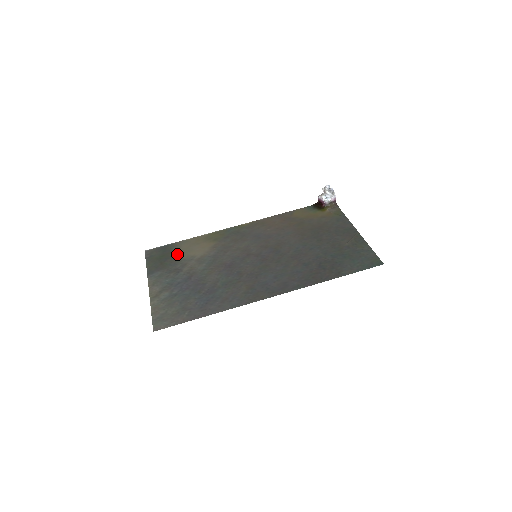
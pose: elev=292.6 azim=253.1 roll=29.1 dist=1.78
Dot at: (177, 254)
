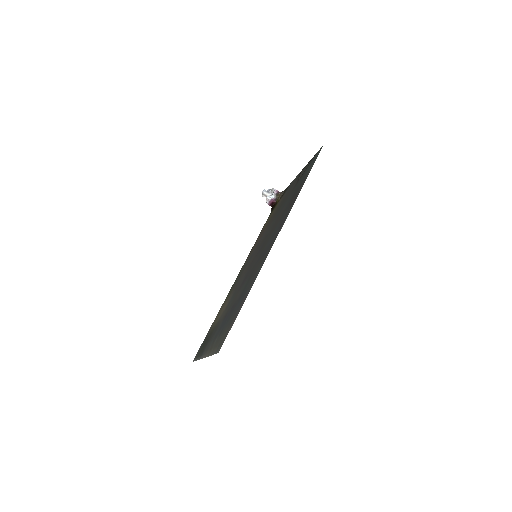
Dot at: (211, 330)
